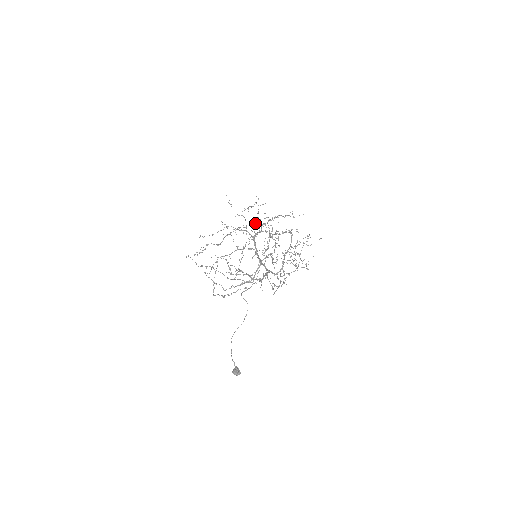
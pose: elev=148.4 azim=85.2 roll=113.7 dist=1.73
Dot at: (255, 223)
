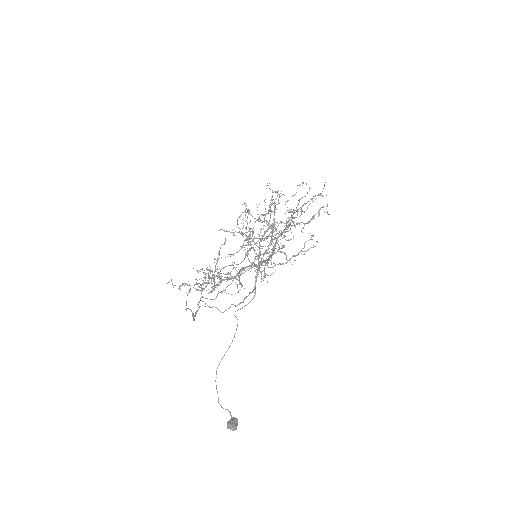
Dot at: occluded
